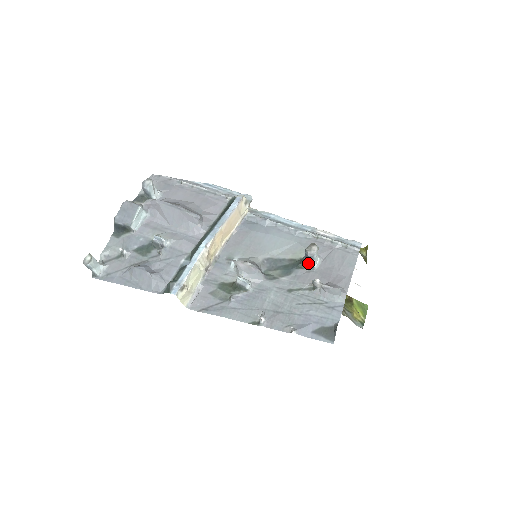
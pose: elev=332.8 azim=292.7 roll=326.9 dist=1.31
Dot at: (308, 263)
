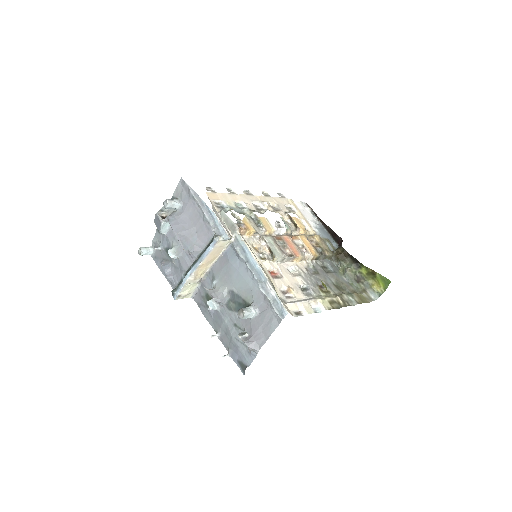
Dot at: occluded
